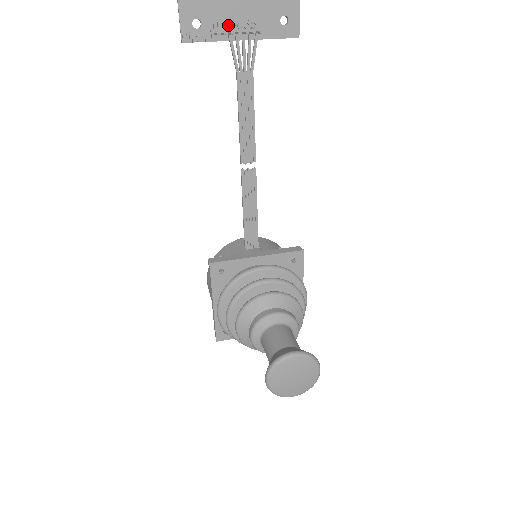
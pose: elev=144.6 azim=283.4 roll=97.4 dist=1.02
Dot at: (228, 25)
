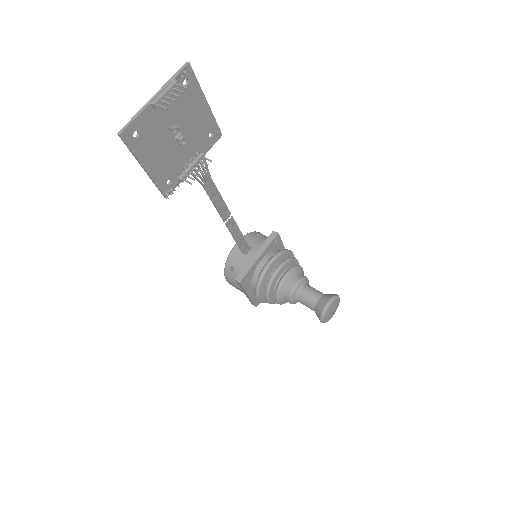
Dot at: (185, 166)
